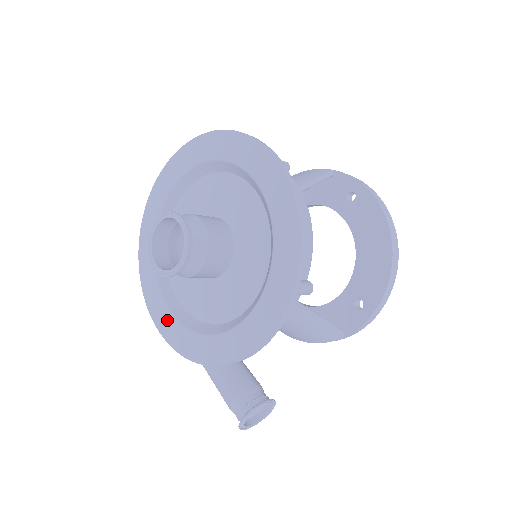
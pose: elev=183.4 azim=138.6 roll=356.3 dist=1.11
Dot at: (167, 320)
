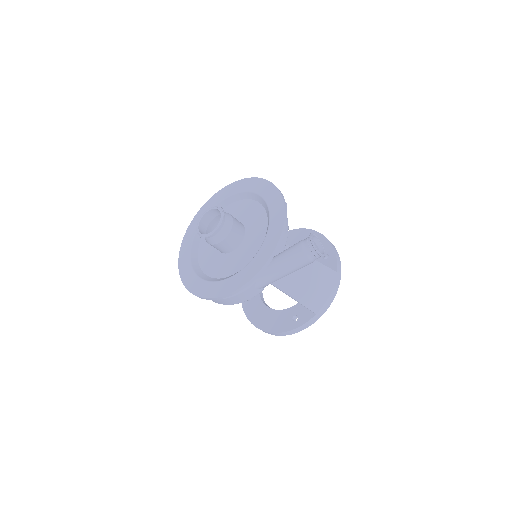
Dot at: (236, 279)
